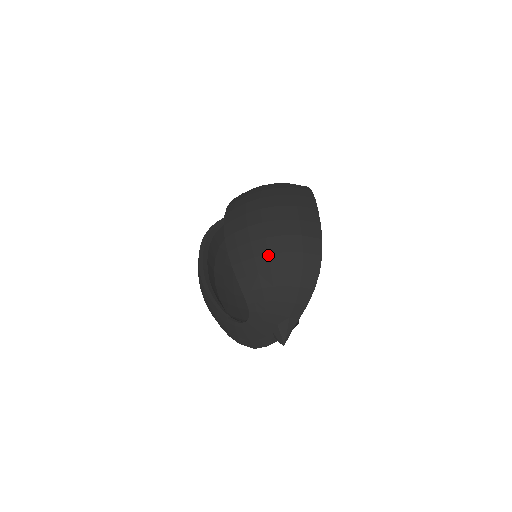
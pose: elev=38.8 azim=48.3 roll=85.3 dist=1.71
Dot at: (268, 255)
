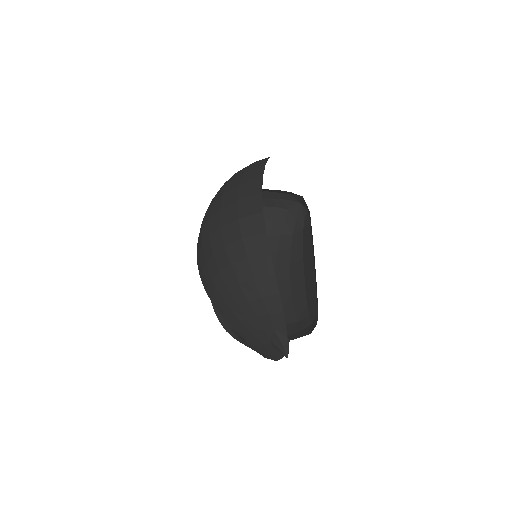
Dot at: (219, 273)
